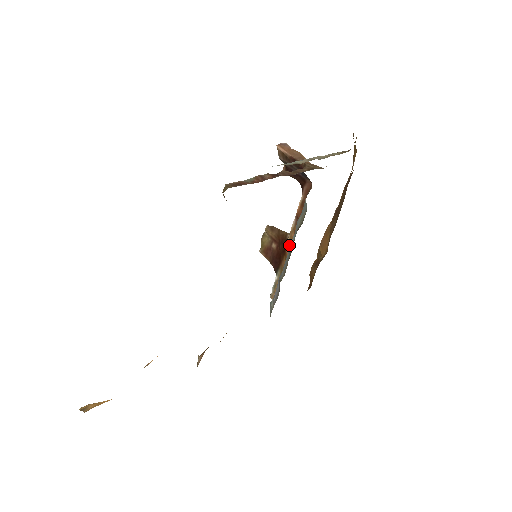
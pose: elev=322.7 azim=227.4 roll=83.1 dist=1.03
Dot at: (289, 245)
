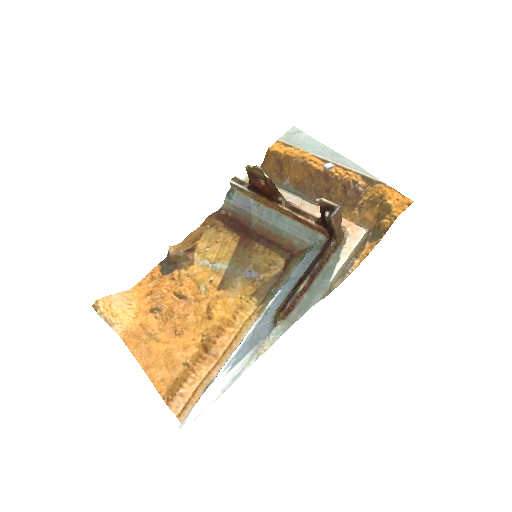
Dot at: (276, 205)
